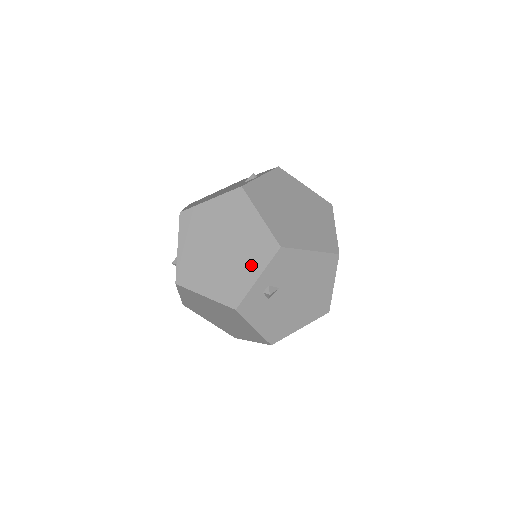
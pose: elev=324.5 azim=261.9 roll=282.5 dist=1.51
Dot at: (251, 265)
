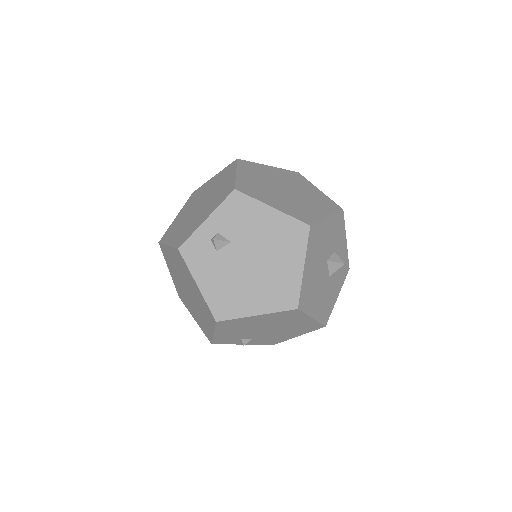
Dot at: (208, 210)
